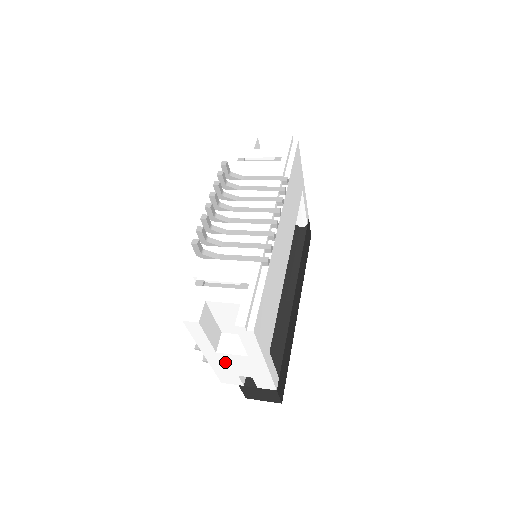
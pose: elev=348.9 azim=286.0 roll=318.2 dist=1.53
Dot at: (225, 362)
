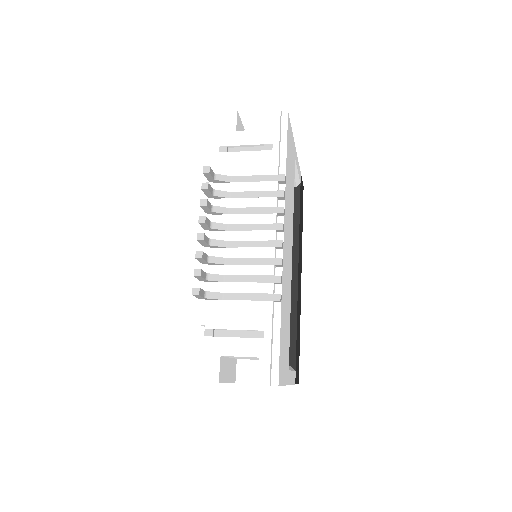
Dot at: occluded
